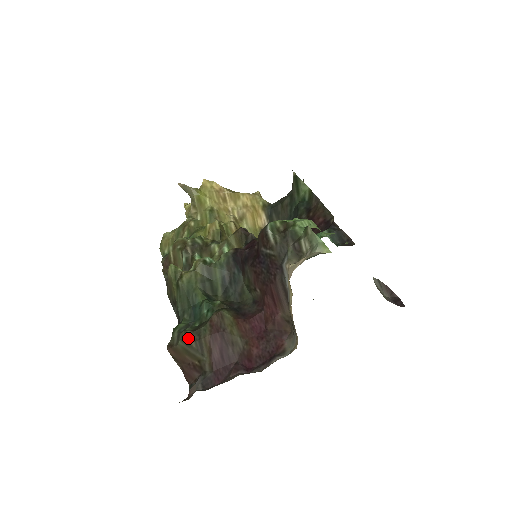
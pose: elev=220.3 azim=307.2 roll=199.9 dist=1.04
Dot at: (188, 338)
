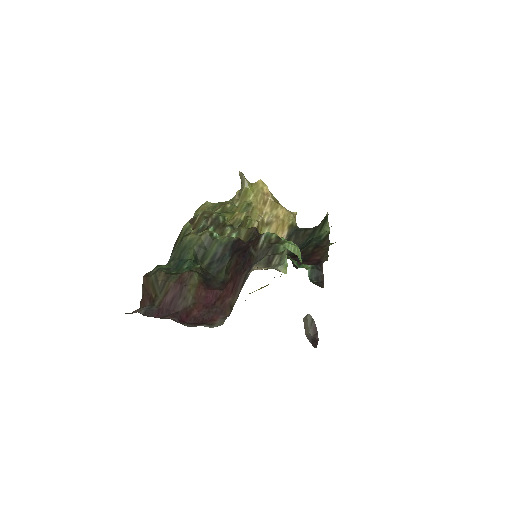
Dot at: (160, 276)
